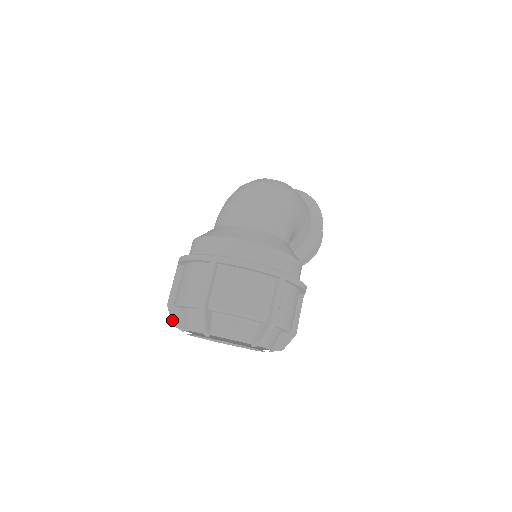
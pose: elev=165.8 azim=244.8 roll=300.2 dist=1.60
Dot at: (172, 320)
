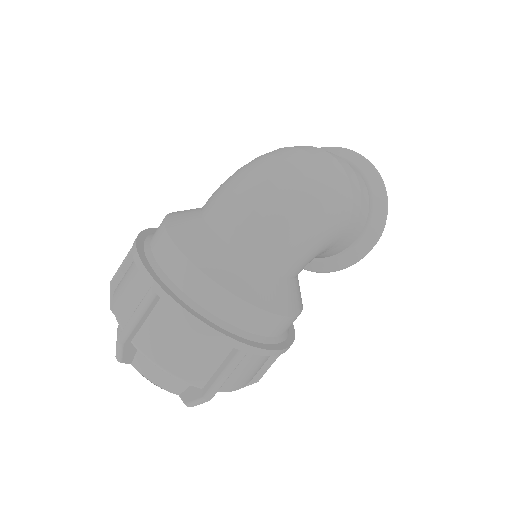
Dot at: (110, 304)
